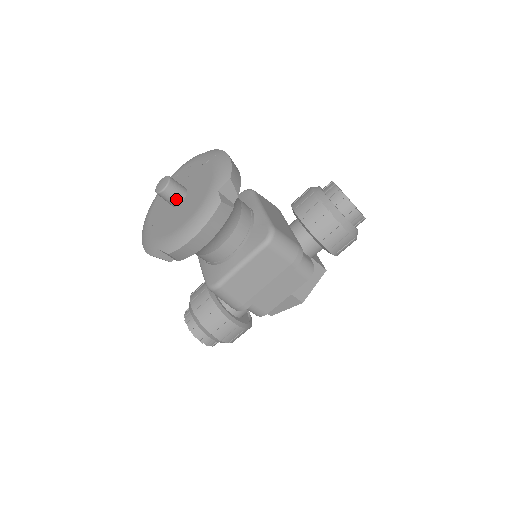
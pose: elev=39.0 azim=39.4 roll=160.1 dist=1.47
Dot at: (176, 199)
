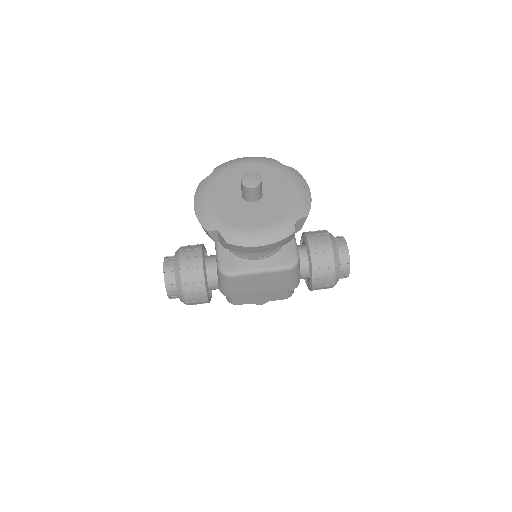
Dot at: (253, 198)
